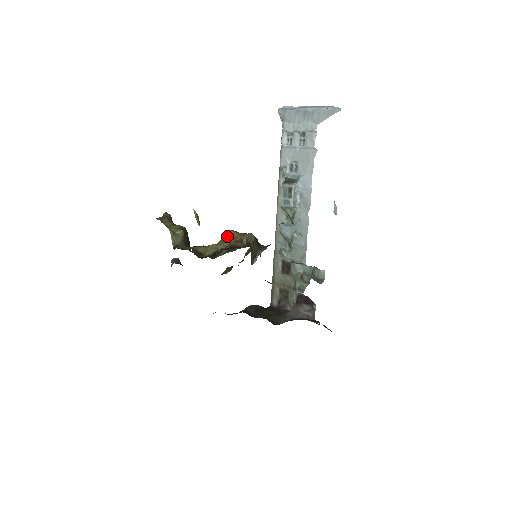
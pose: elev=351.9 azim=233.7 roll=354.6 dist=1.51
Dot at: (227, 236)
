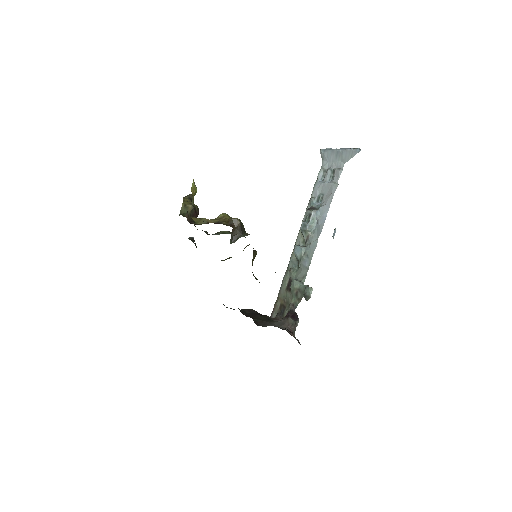
Dot at: (221, 217)
